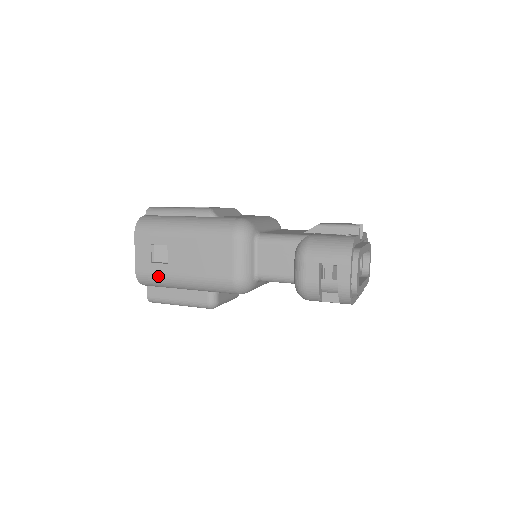
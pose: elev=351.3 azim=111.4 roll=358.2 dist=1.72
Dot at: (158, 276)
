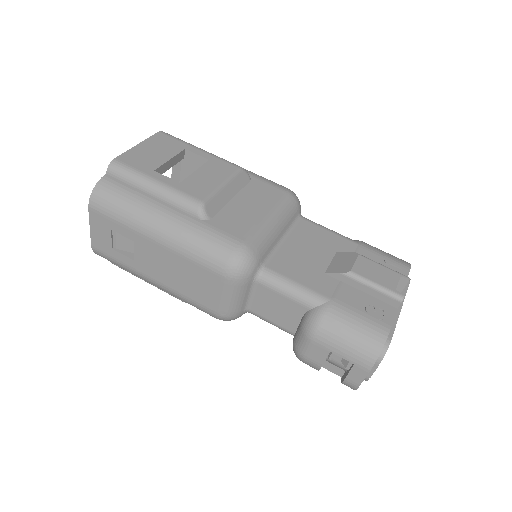
Dot at: (121, 265)
